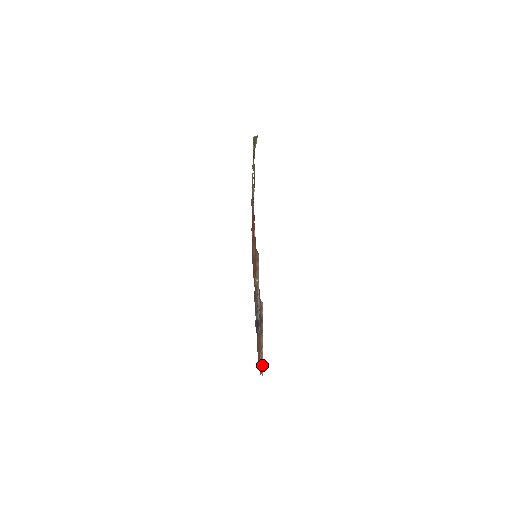
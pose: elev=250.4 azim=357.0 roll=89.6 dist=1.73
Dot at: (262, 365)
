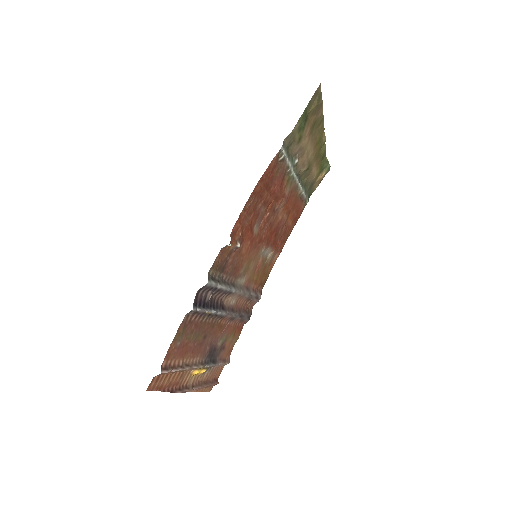
Dot at: (172, 369)
